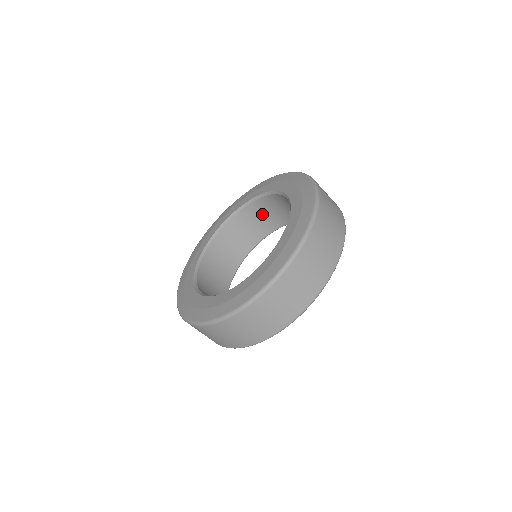
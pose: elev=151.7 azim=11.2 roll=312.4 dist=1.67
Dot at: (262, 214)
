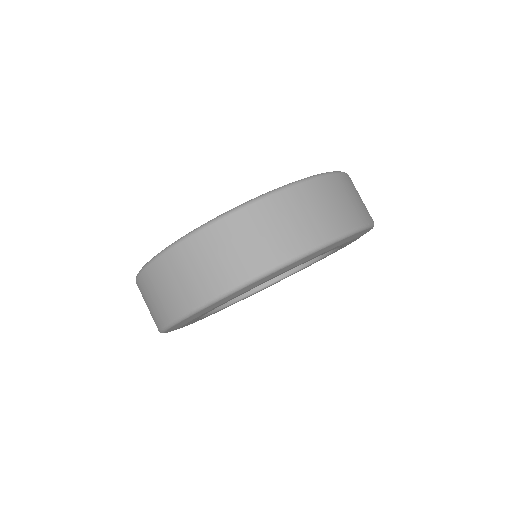
Dot at: occluded
